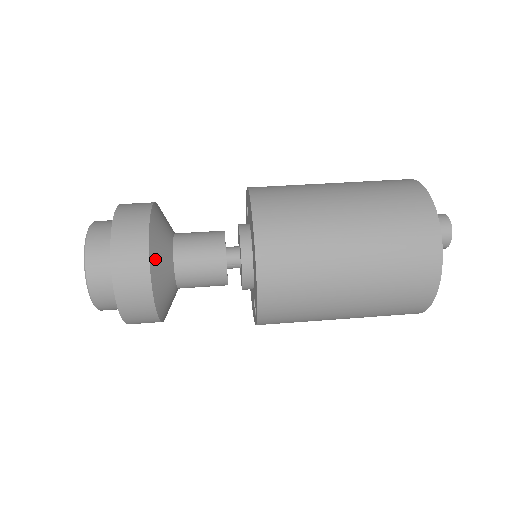
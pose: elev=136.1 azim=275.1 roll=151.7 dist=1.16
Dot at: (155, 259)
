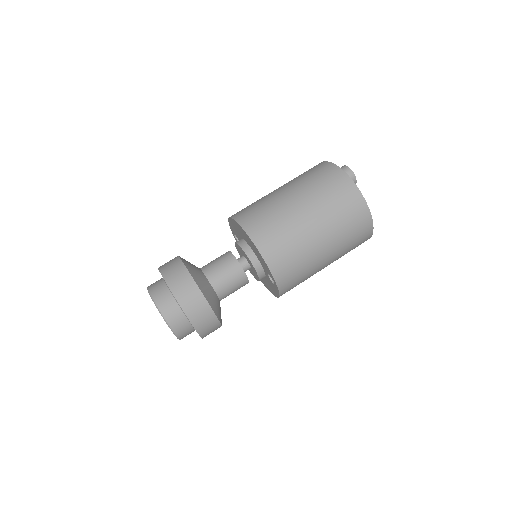
Dot at: (193, 273)
